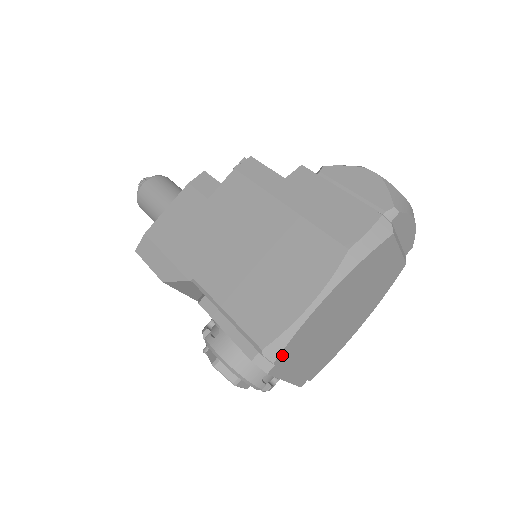
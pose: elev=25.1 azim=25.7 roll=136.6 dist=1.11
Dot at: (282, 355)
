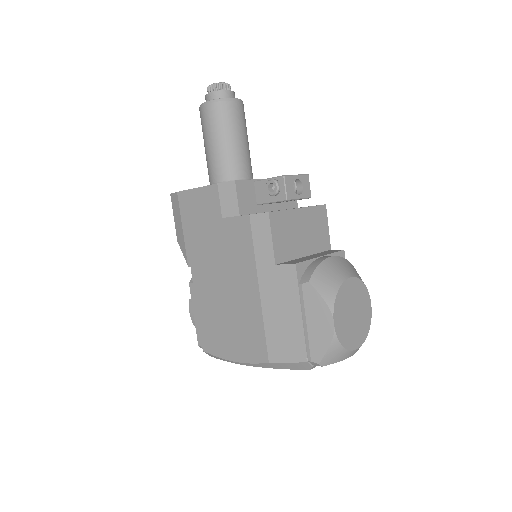
Dot at: occluded
